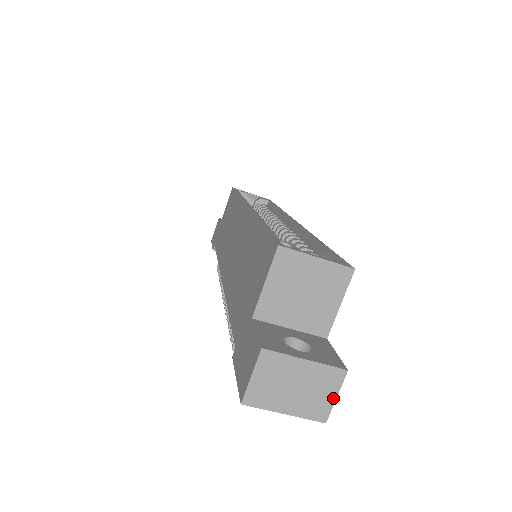
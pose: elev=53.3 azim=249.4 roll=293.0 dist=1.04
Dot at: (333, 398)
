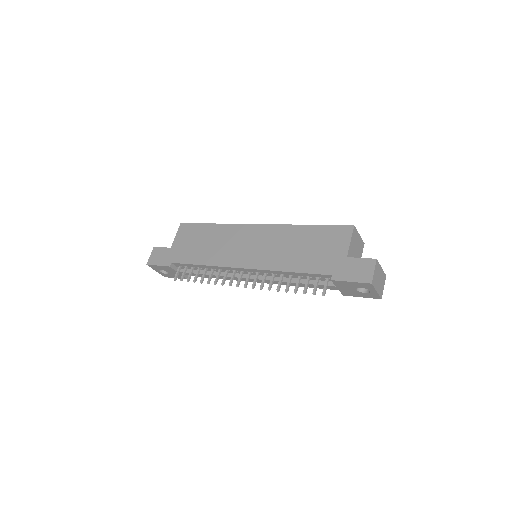
Dot at: (383, 288)
